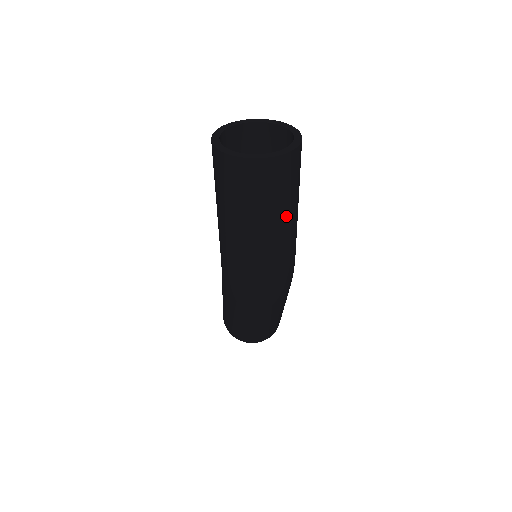
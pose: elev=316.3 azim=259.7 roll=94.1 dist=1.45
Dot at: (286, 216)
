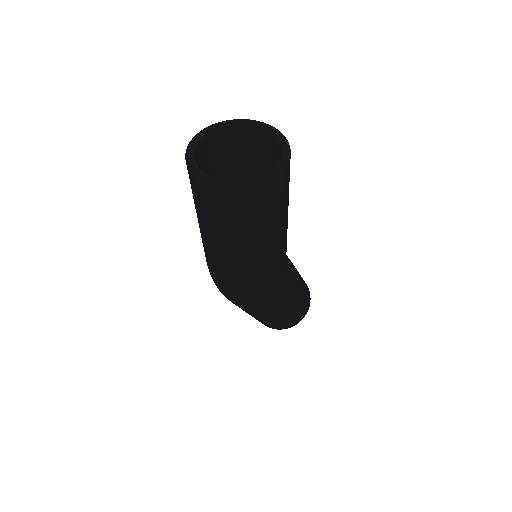
Dot at: (232, 244)
